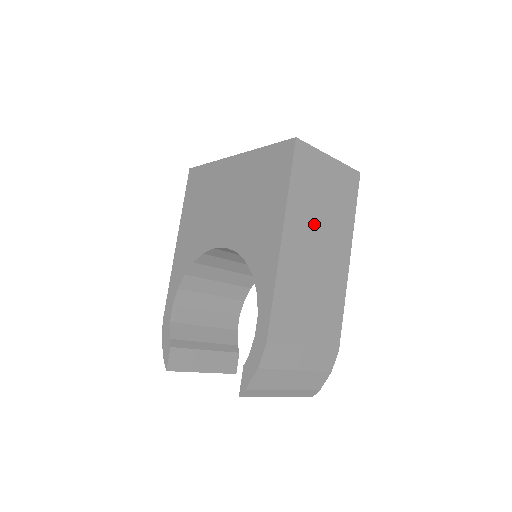
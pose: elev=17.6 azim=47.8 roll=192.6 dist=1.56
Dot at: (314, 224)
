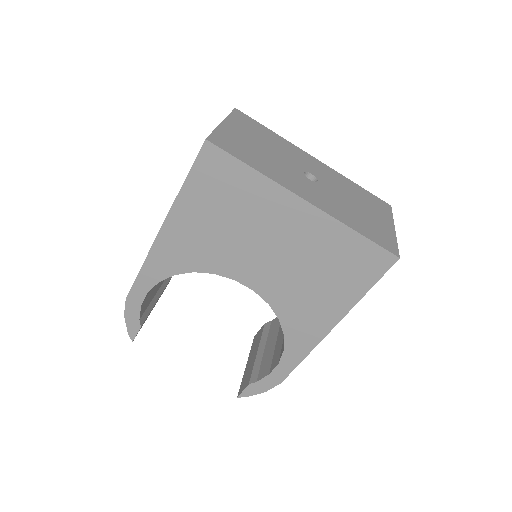
Dot at: occluded
